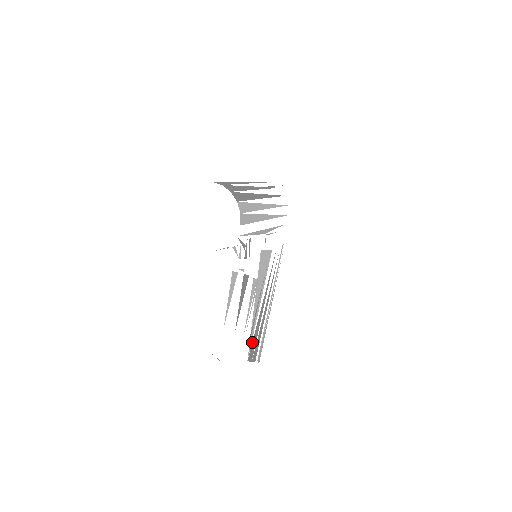
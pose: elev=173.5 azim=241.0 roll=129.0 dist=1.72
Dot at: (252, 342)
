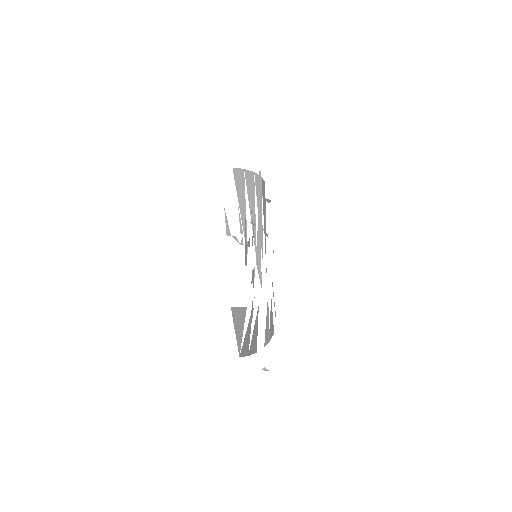
Dot at: occluded
